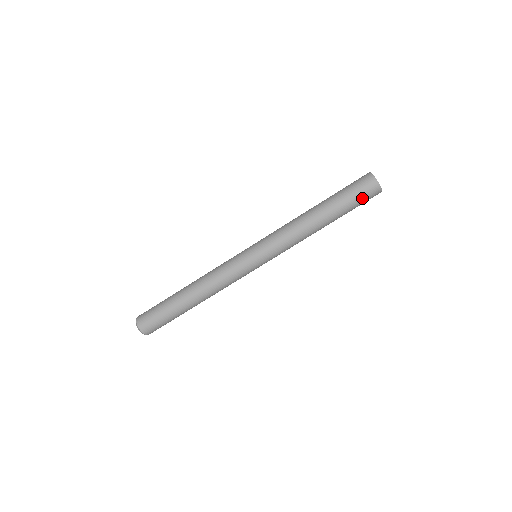
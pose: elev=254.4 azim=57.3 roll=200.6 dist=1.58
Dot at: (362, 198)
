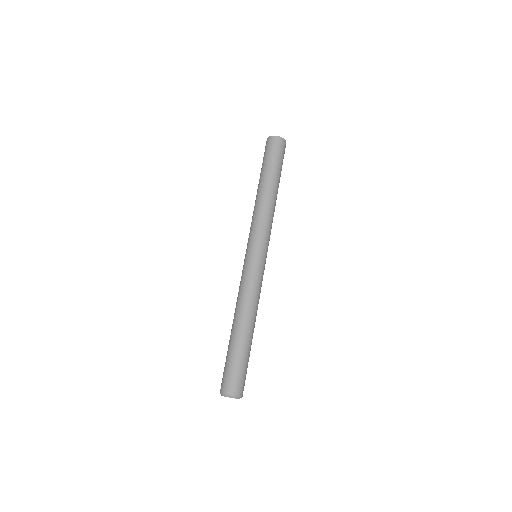
Dot at: (279, 154)
